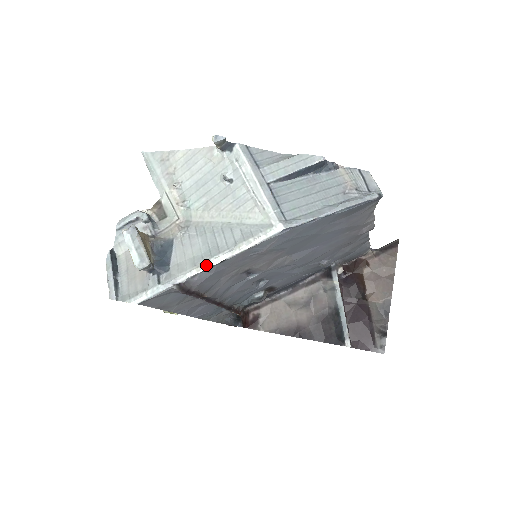
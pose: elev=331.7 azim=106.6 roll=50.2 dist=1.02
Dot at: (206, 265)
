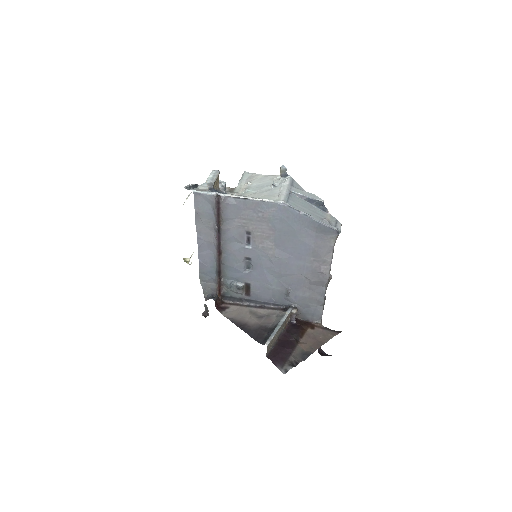
Dot at: (237, 196)
